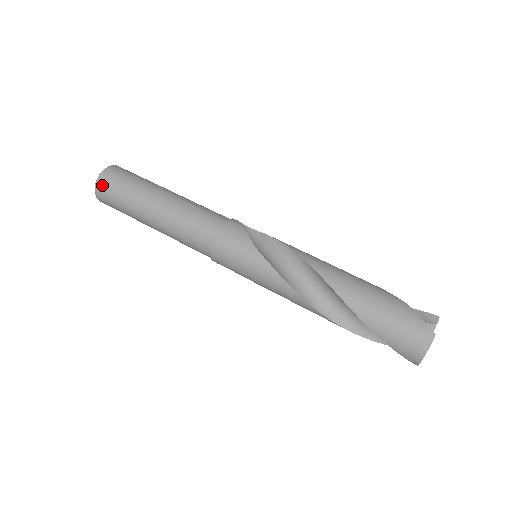
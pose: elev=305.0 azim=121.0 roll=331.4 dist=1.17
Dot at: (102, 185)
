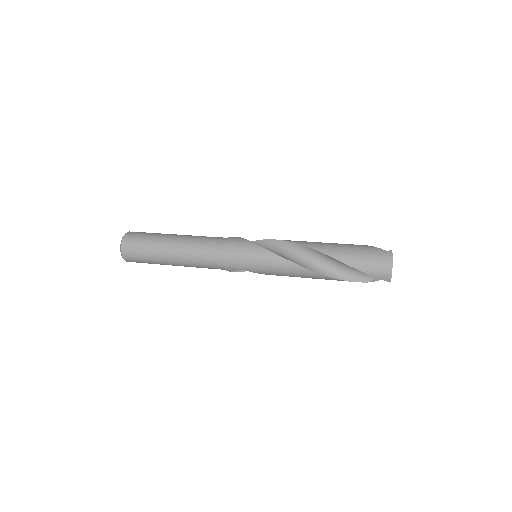
Dot at: (127, 244)
